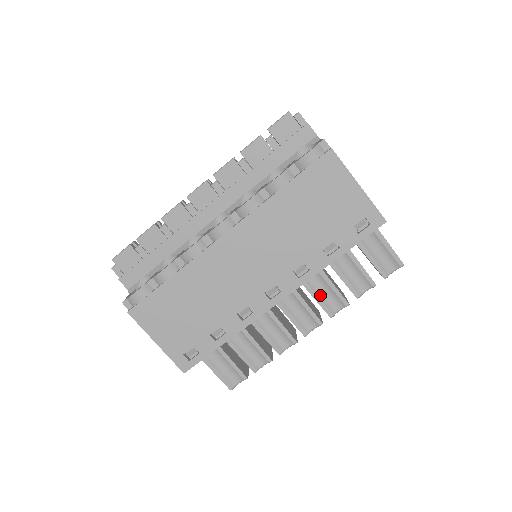
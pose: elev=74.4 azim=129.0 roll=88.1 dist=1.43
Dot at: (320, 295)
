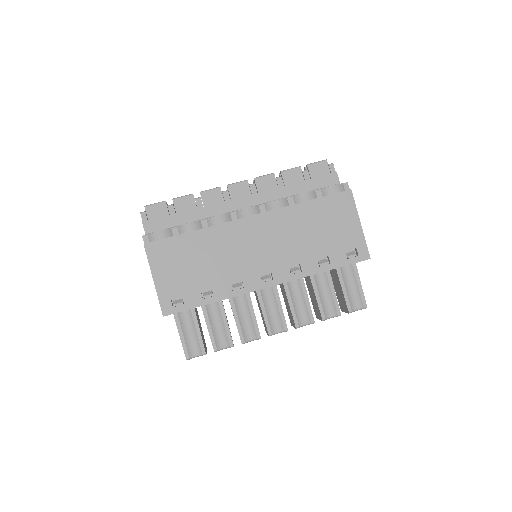
Dot at: (295, 305)
